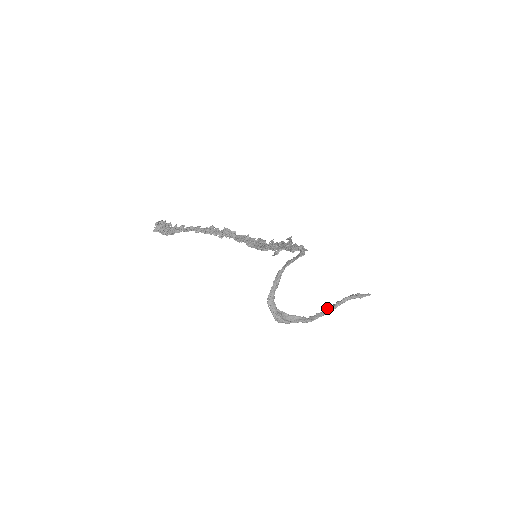
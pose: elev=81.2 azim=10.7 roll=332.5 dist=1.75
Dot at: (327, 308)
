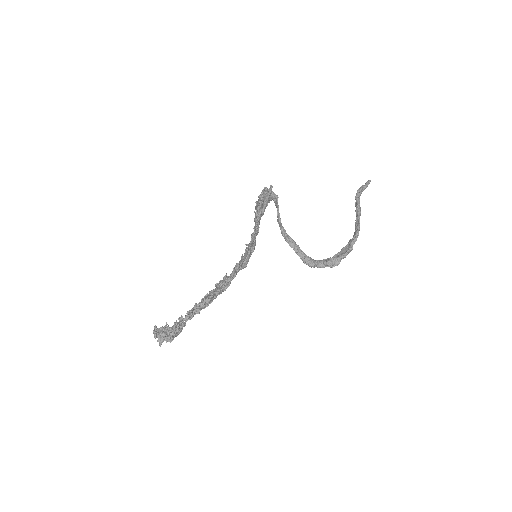
Dot at: occluded
